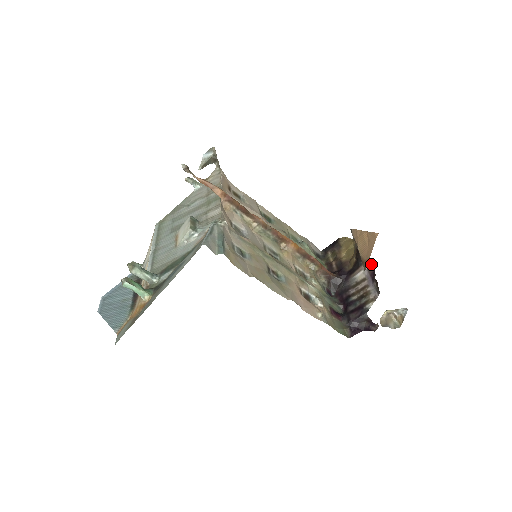
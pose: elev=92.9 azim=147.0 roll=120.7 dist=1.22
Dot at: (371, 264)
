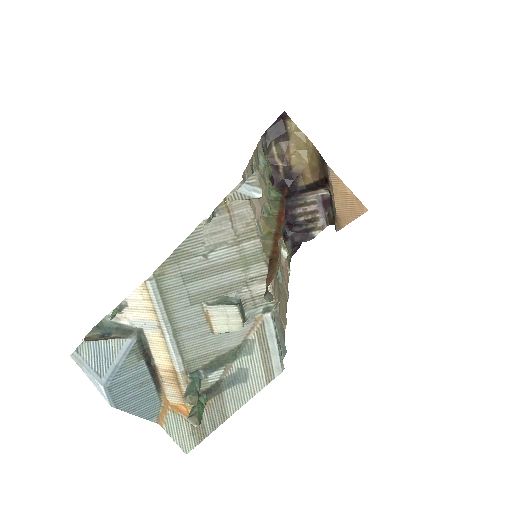
Dot at: (328, 193)
